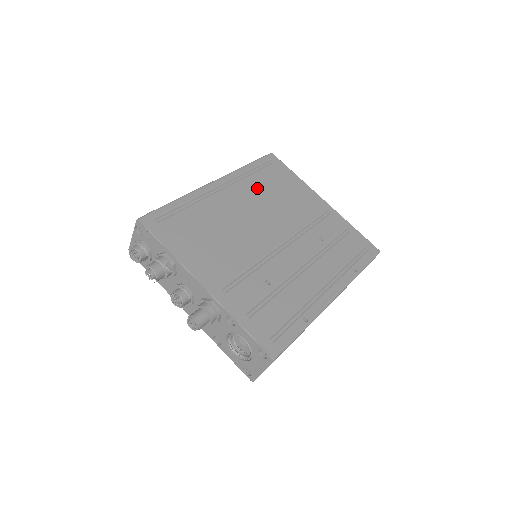
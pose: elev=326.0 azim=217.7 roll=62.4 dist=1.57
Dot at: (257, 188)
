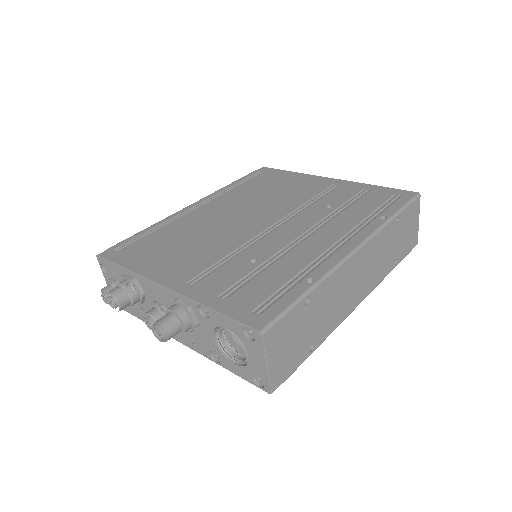
Dot at: (243, 194)
